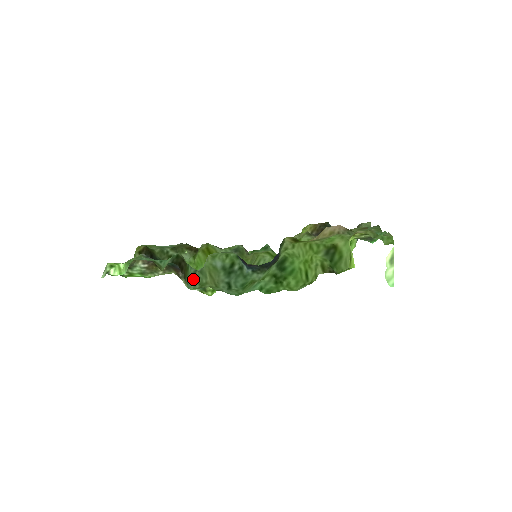
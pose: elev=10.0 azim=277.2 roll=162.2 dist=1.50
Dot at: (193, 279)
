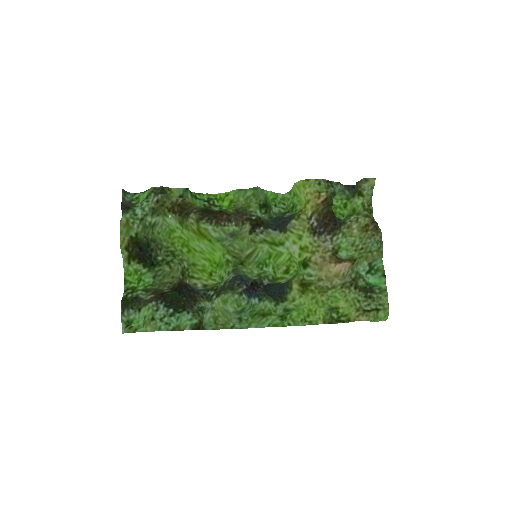
Dot at: (207, 316)
